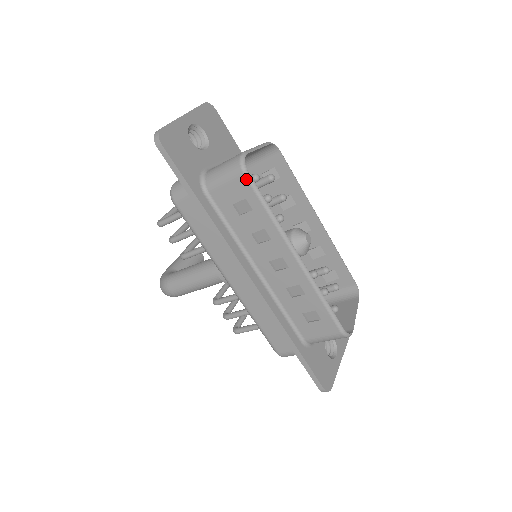
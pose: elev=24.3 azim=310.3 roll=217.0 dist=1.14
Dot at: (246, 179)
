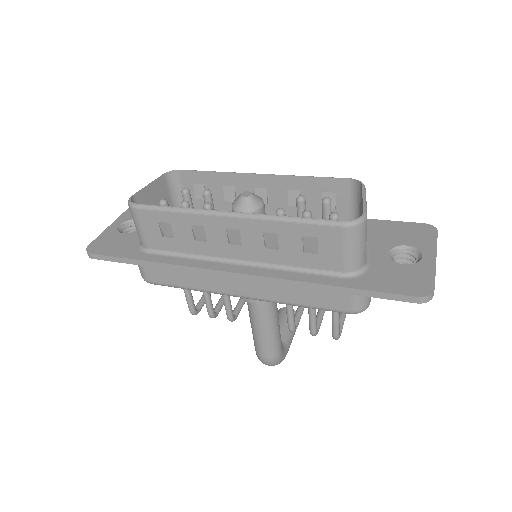
Dot at: (140, 210)
